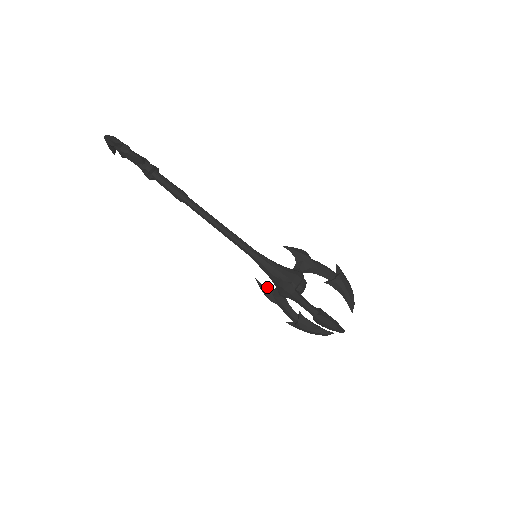
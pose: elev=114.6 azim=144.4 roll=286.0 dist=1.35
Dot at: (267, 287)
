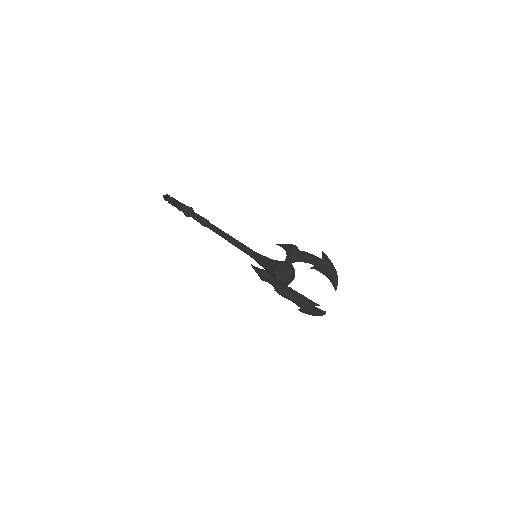
Dot at: occluded
